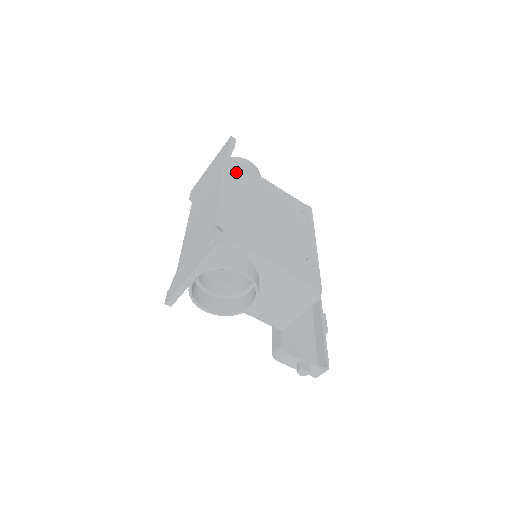
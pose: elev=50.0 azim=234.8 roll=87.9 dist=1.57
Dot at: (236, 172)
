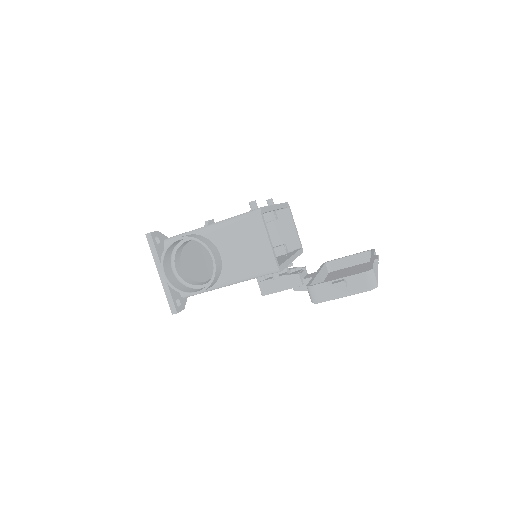
Dot at: occluded
